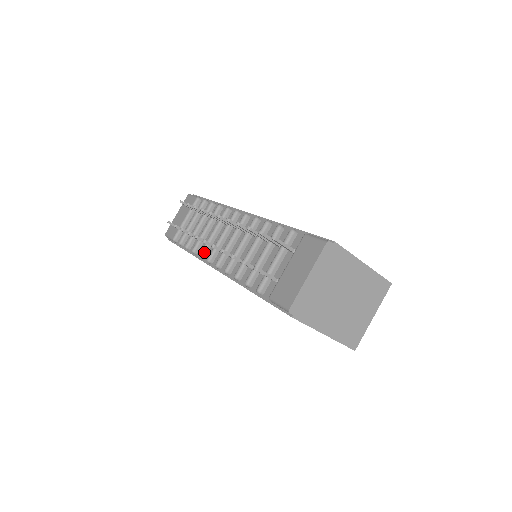
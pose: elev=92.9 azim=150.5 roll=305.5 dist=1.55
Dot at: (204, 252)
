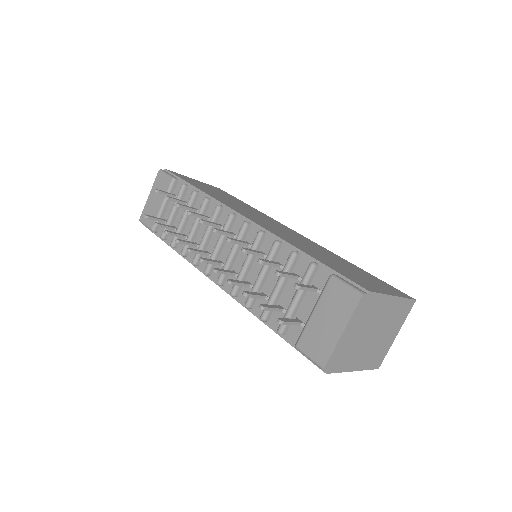
Dot at: (198, 259)
